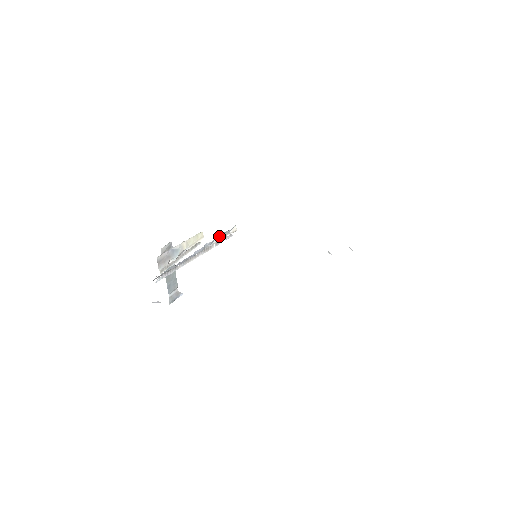
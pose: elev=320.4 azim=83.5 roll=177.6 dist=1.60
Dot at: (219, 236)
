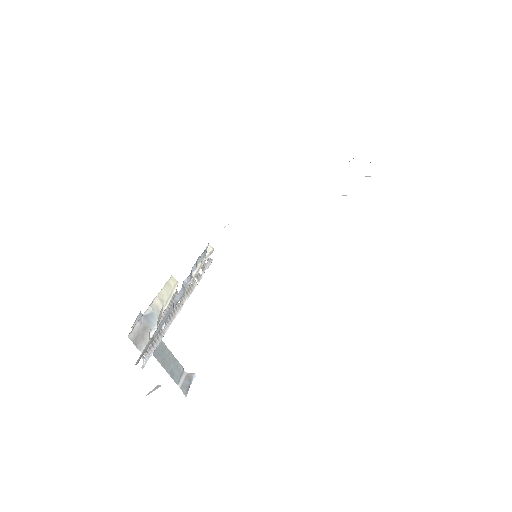
Dot at: (195, 265)
